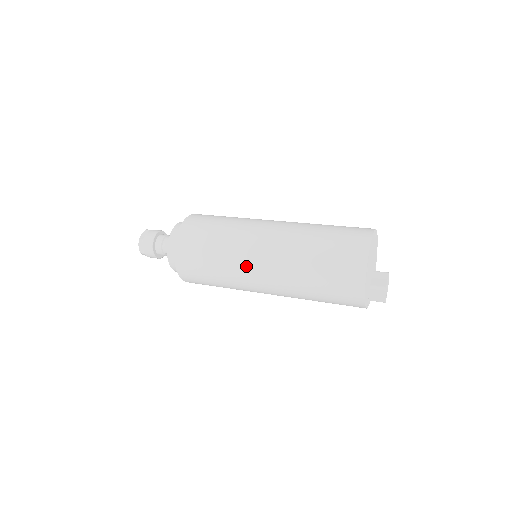
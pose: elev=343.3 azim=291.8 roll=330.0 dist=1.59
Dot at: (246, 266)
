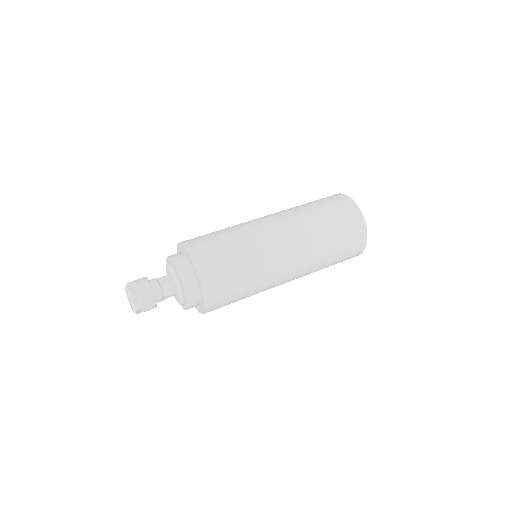
Dot at: (275, 286)
